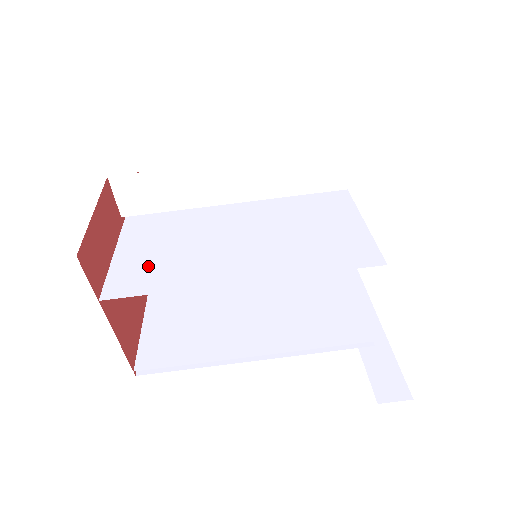
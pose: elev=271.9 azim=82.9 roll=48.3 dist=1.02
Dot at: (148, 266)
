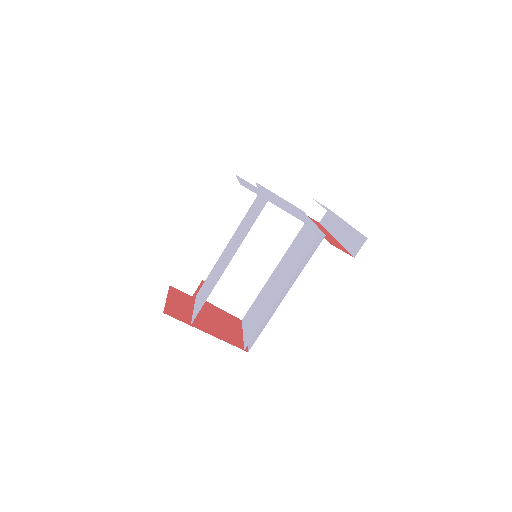
Dot at: occluded
